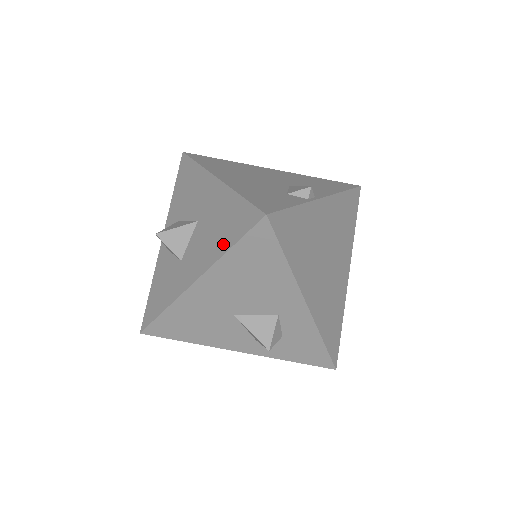
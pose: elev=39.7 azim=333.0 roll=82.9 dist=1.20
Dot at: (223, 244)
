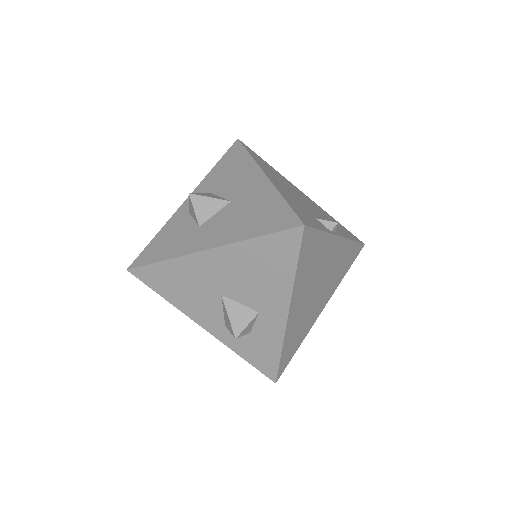
Dot at: (251, 231)
